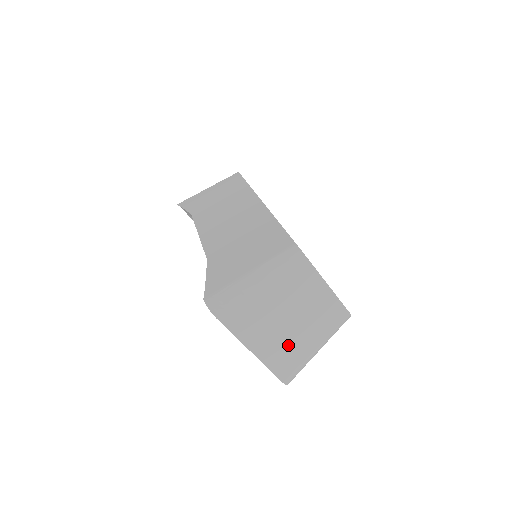
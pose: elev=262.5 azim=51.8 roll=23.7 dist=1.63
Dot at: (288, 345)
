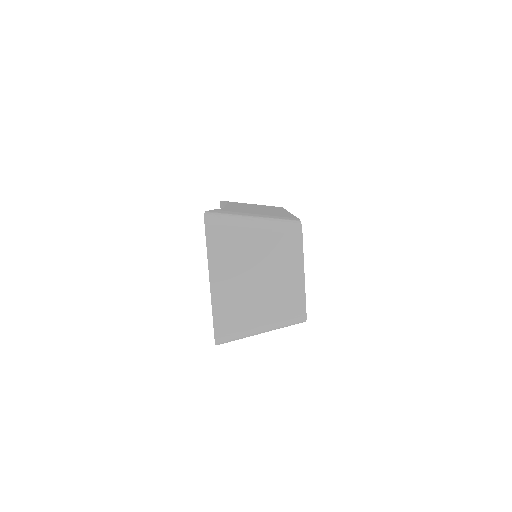
Dot at: (241, 302)
